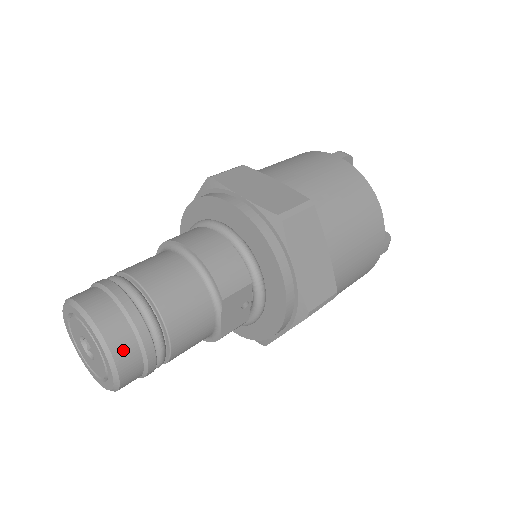
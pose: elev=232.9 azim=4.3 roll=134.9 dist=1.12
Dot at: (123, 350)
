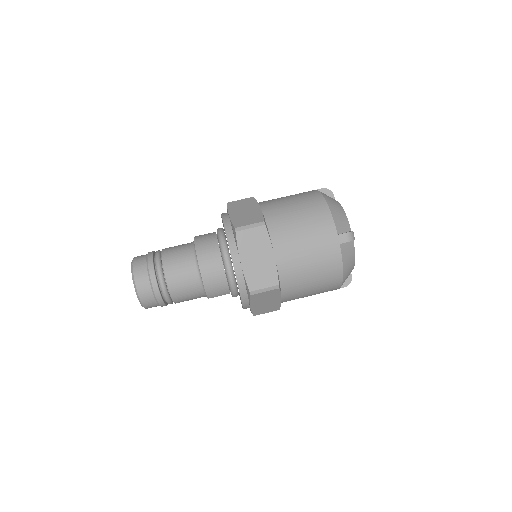
Dot at: (150, 306)
